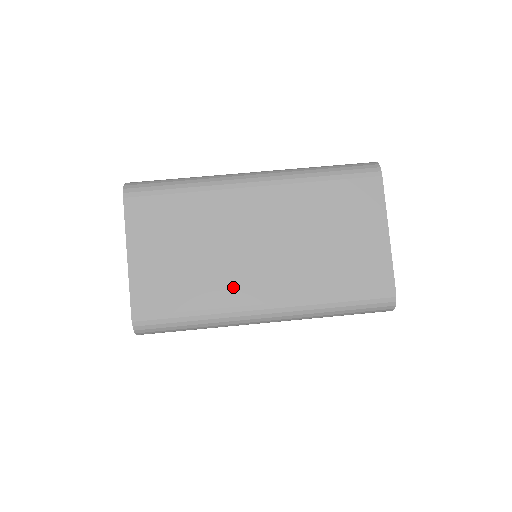
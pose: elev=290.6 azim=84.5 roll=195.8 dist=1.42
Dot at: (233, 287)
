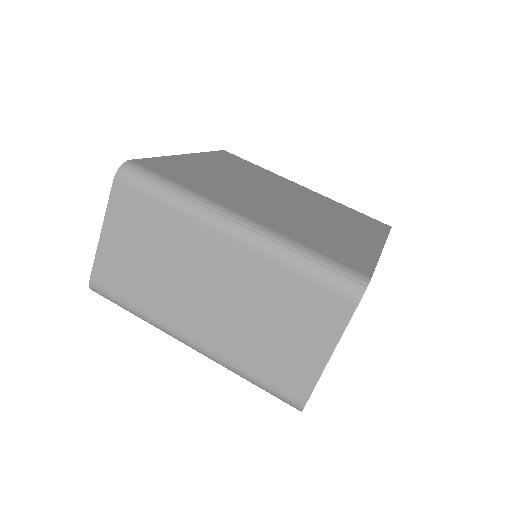
Dot at: (172, 309)
